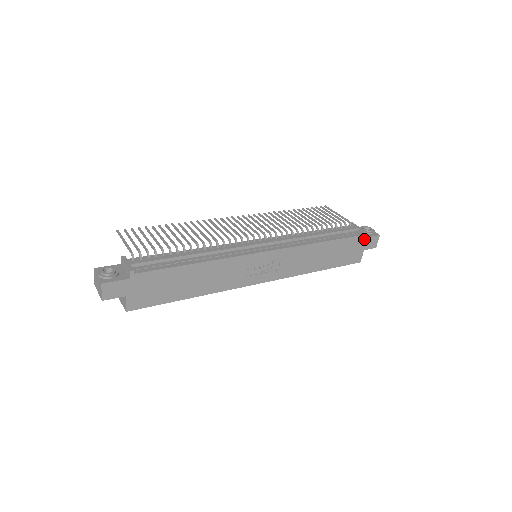
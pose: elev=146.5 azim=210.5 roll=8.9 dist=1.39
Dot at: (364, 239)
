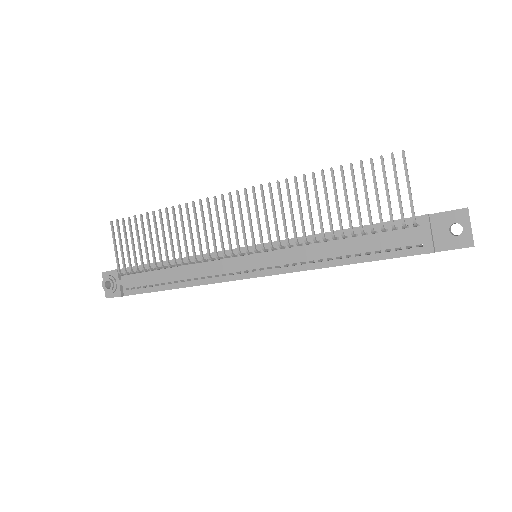
Dot at: occluded
